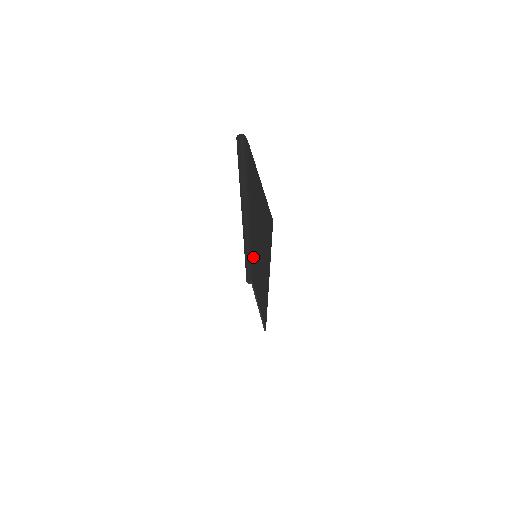
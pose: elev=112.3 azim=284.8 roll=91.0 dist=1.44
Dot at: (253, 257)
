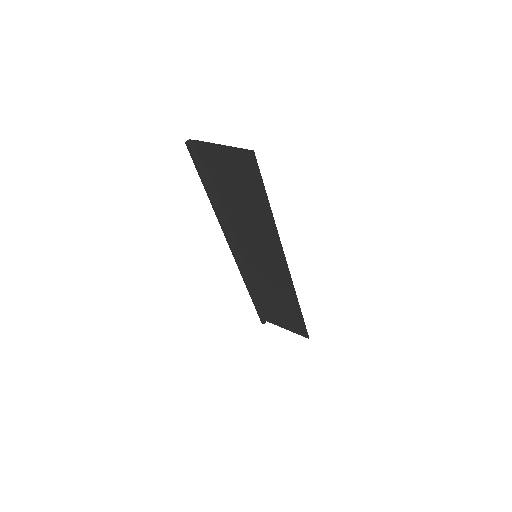
Dot at: (253, 275)
